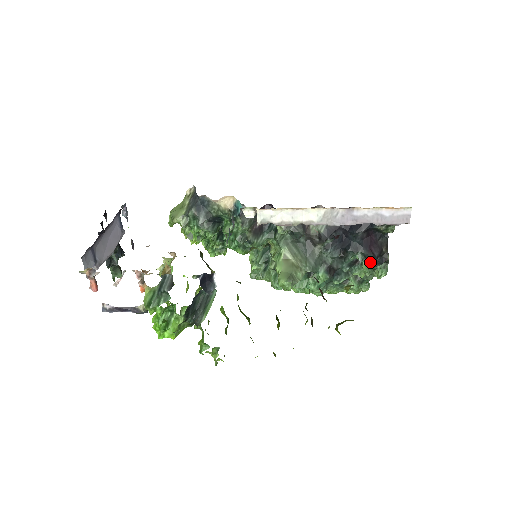
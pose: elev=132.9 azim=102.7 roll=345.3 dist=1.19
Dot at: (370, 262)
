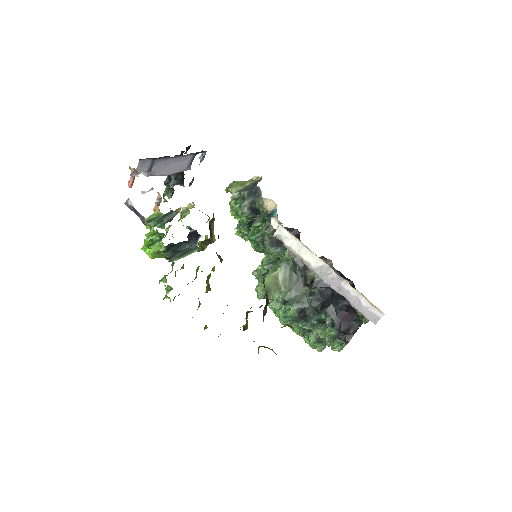
Dot at: (333, 331)
